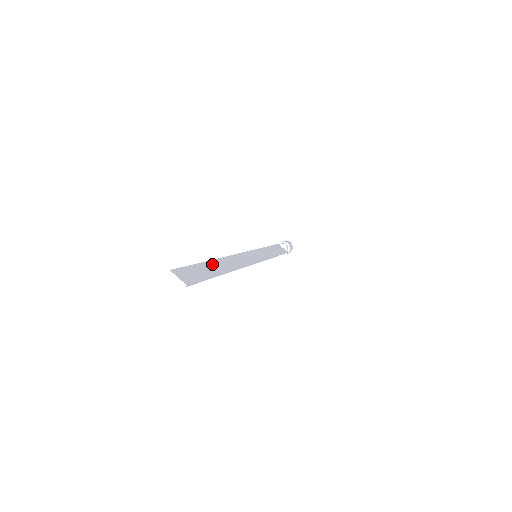
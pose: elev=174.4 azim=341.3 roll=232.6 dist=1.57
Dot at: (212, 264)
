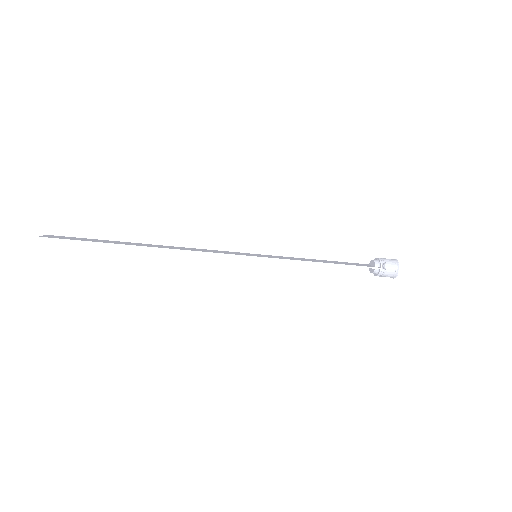
Dot at: (127, 243)
